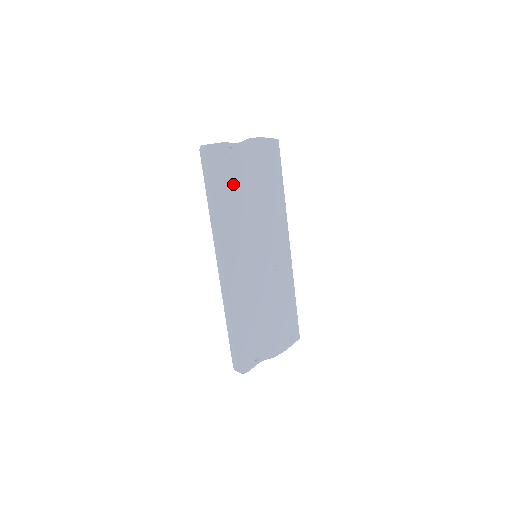
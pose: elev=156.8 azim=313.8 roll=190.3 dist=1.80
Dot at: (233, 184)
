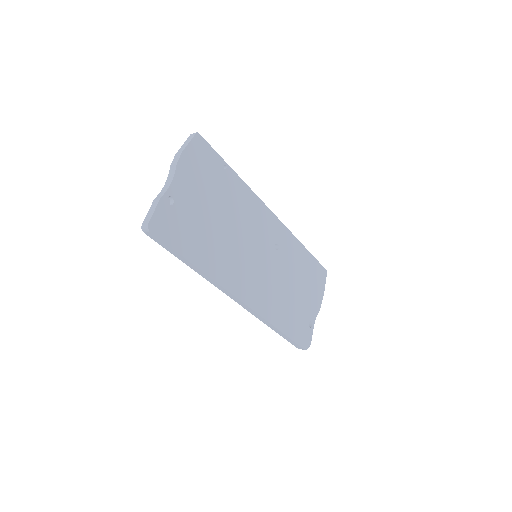
Dot at: (196, 227)
